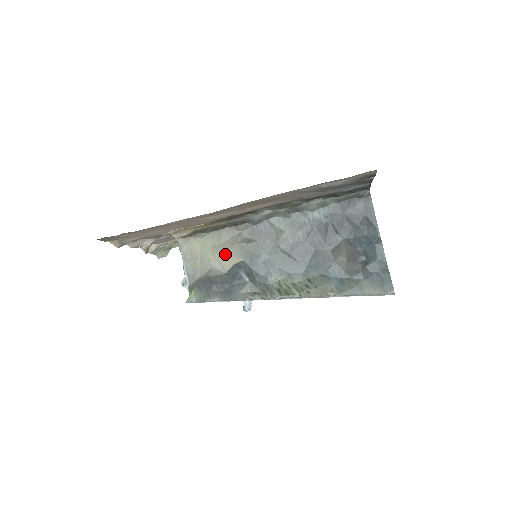
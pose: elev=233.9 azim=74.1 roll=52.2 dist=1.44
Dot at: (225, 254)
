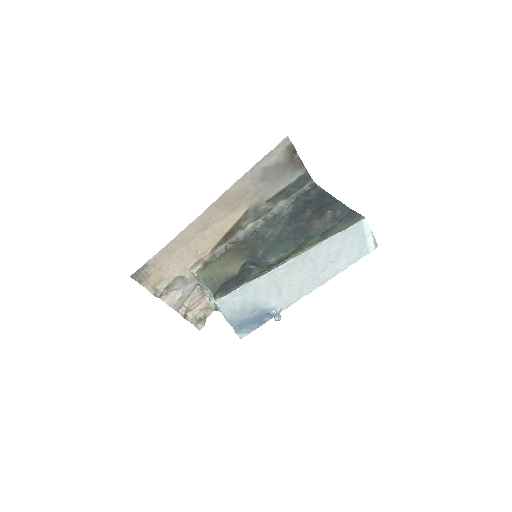
Dot at: (232, 264)
